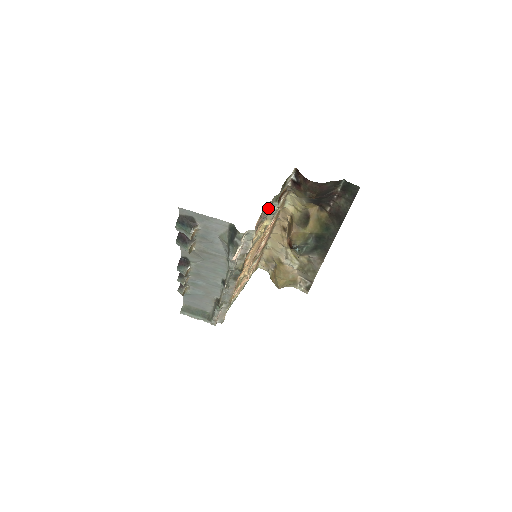
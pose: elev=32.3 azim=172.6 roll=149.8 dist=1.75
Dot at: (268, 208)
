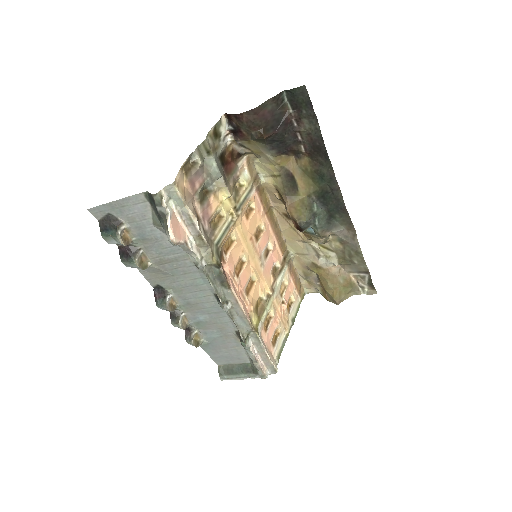
Dot at: (199, 165)
